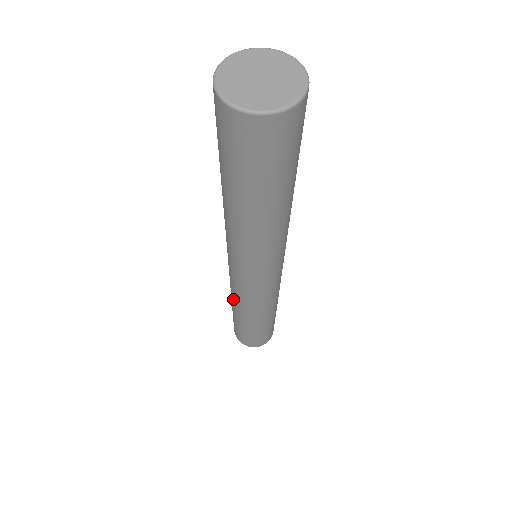
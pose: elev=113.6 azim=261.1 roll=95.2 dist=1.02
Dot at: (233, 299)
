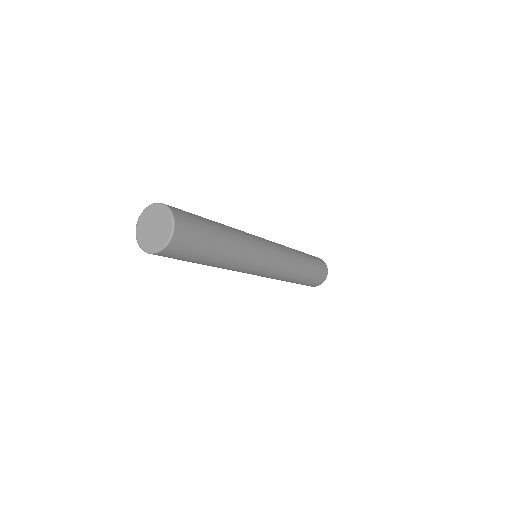
Dot at: occluded
